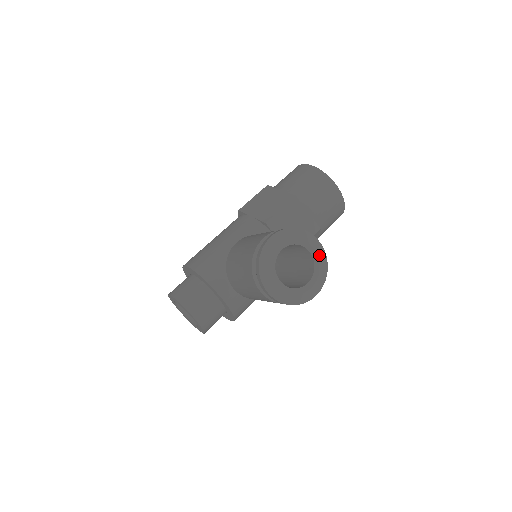
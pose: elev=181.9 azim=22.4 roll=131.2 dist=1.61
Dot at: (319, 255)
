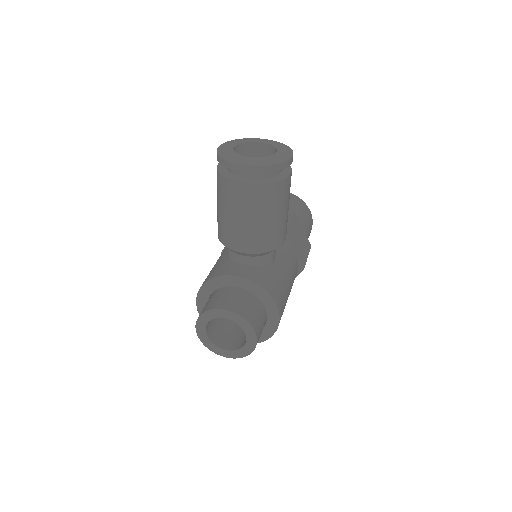
Dot at: (271, 142)
